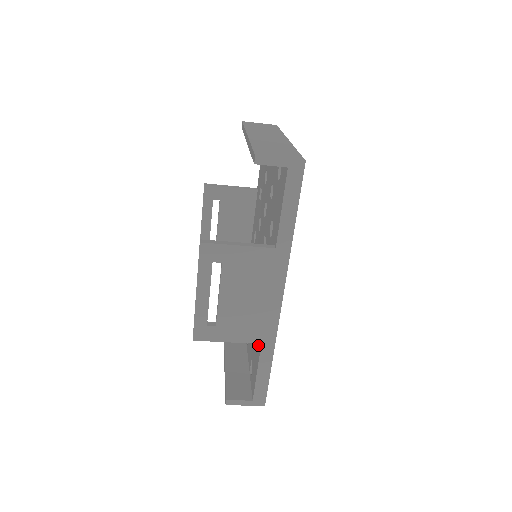
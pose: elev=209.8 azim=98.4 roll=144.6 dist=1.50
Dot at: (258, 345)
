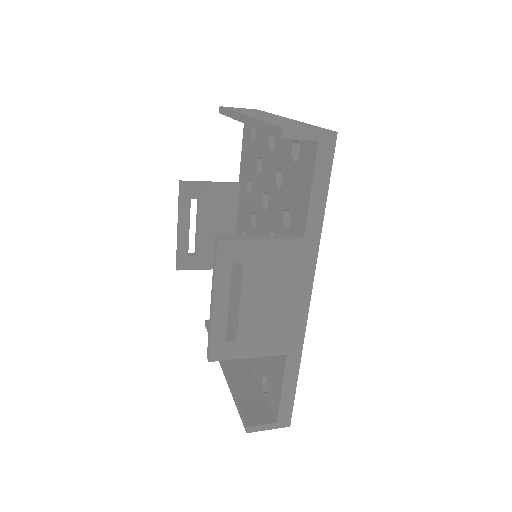
Dot at: (279, 357)
